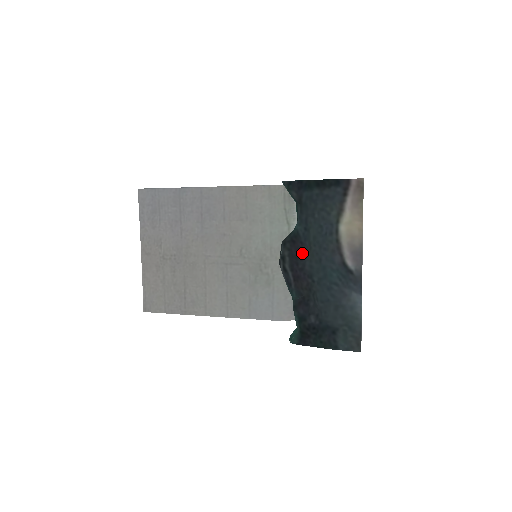
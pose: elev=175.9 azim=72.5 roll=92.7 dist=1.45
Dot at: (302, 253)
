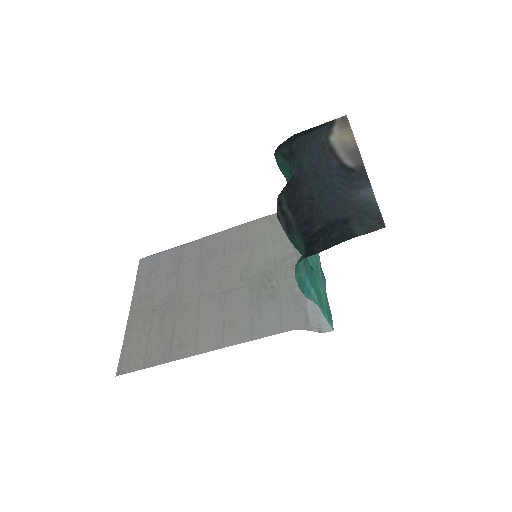
Dot at: (298, 185)
